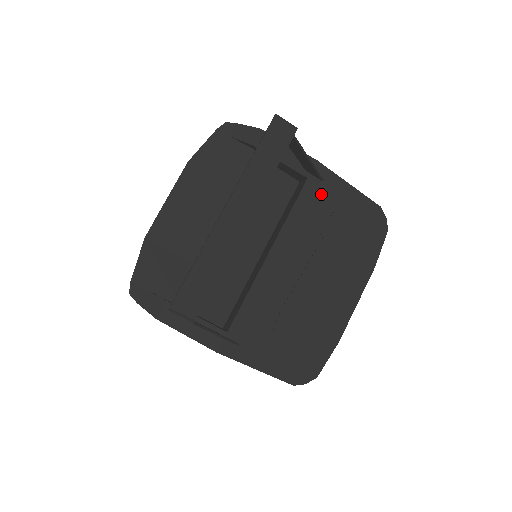
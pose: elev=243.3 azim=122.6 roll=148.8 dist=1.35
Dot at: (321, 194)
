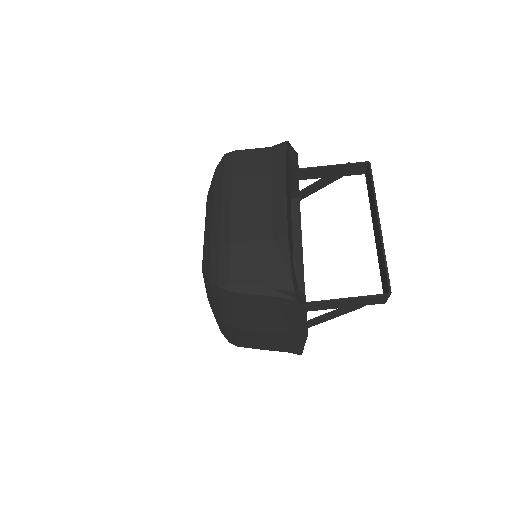
Dot at: occluded
